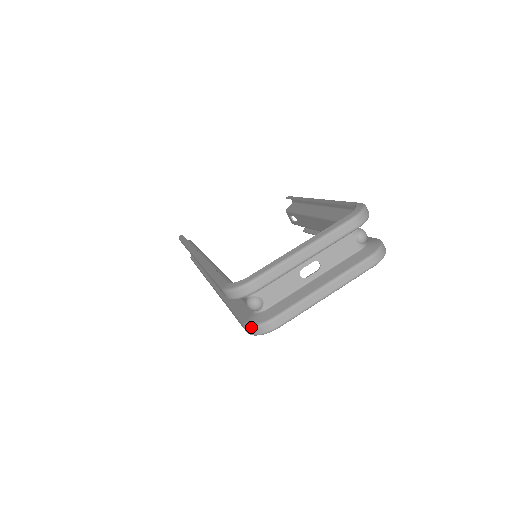
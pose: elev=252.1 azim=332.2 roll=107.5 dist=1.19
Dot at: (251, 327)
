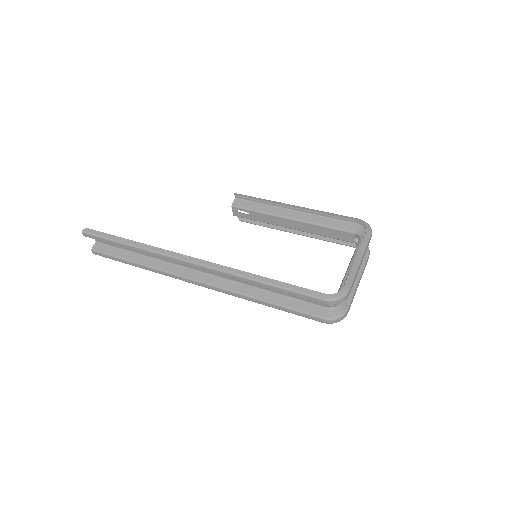
Dot at: (335, 319)
